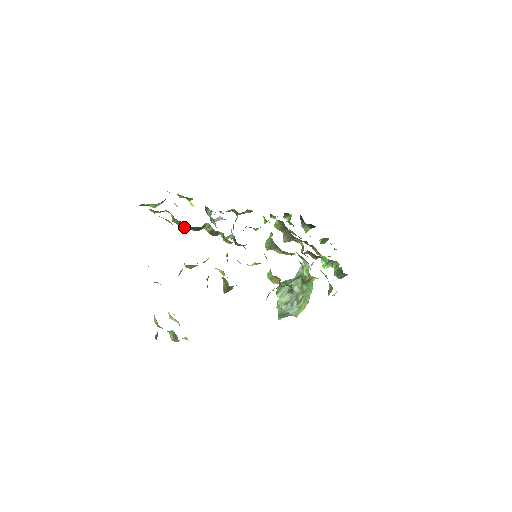
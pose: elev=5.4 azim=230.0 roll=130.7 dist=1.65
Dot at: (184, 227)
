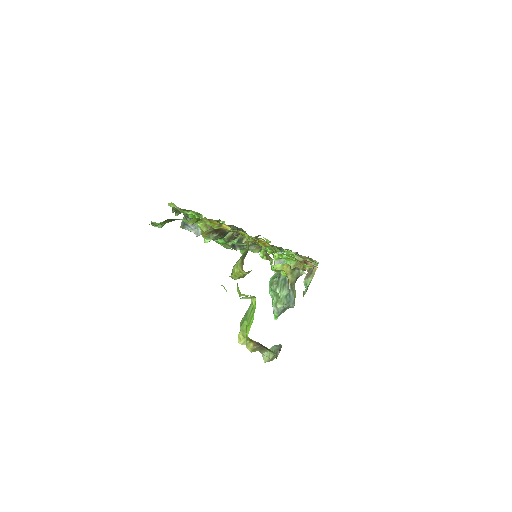
Dot at: (213, 236)
